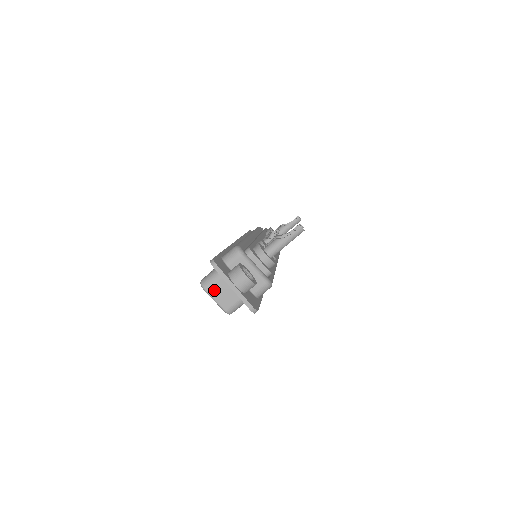
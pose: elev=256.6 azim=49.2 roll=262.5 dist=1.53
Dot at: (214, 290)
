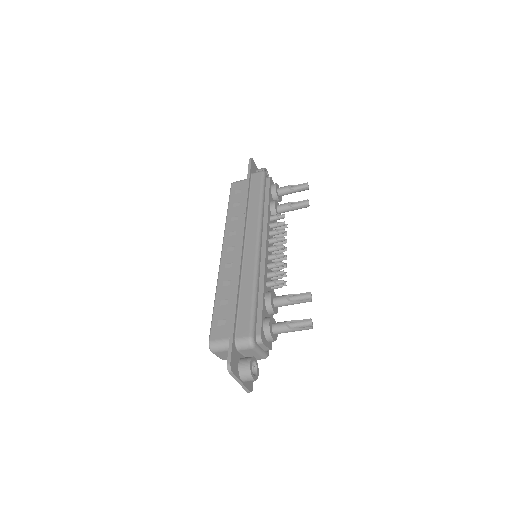
Dot at: (220, 353)
